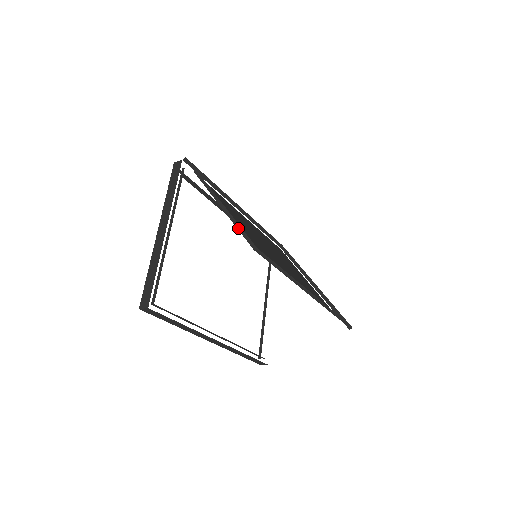
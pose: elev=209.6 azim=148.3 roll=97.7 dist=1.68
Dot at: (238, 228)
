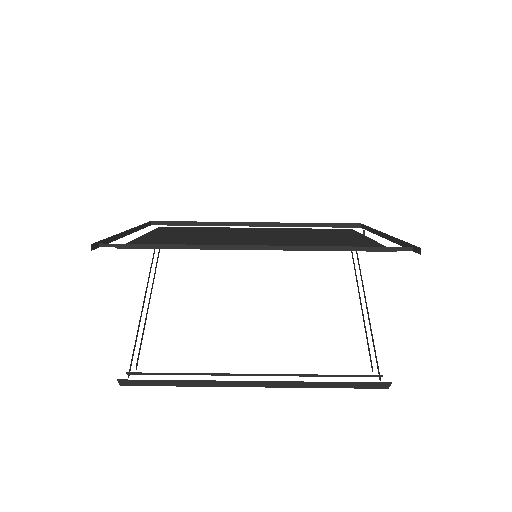
Dot at: occluded
